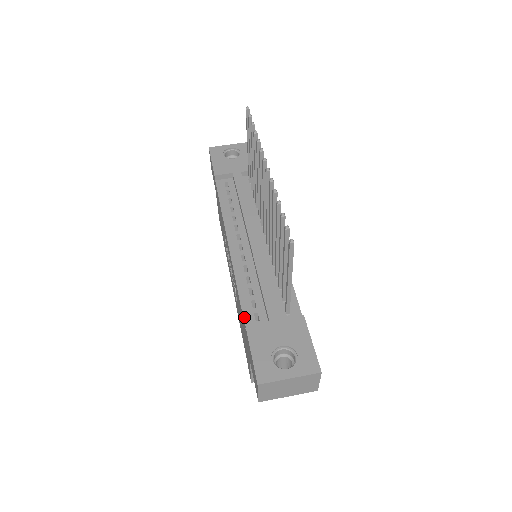
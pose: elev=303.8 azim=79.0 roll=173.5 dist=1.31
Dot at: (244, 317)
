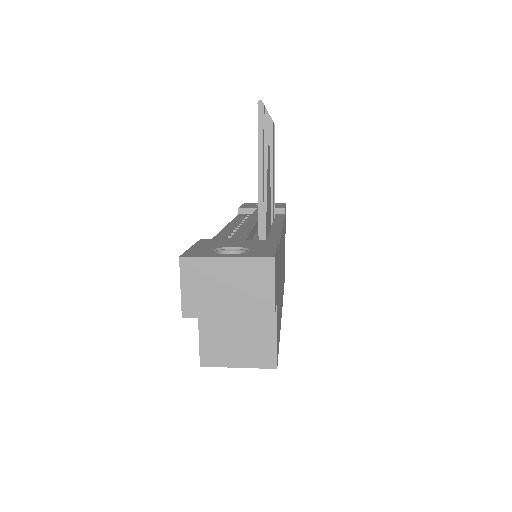
Dot at: occluded
